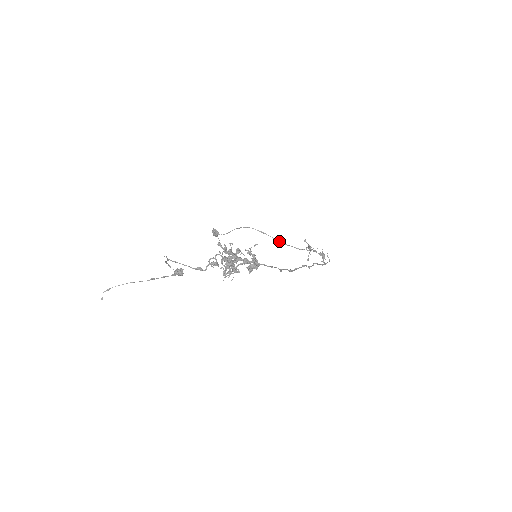
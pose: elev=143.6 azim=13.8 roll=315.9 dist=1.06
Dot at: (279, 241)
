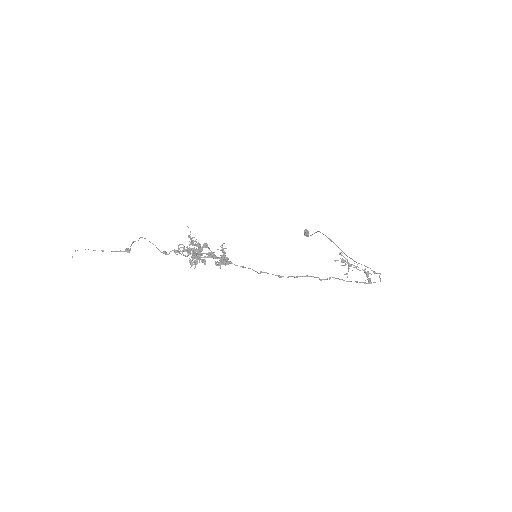
Dot at: (342, 251)
